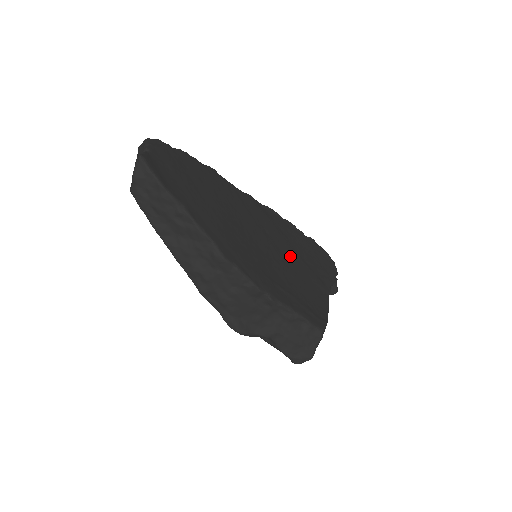
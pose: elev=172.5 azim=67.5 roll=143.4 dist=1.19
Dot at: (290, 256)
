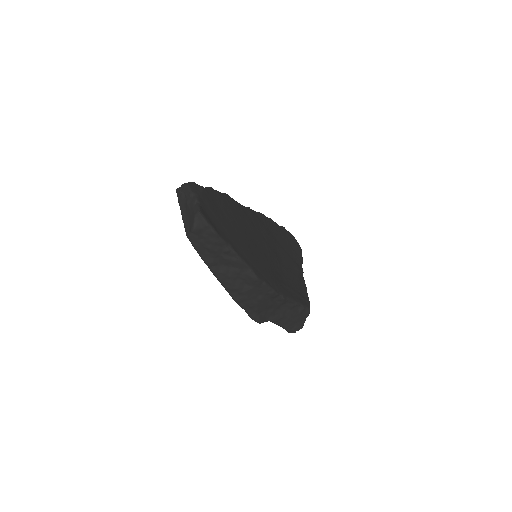
Dot at: (278, 251)
